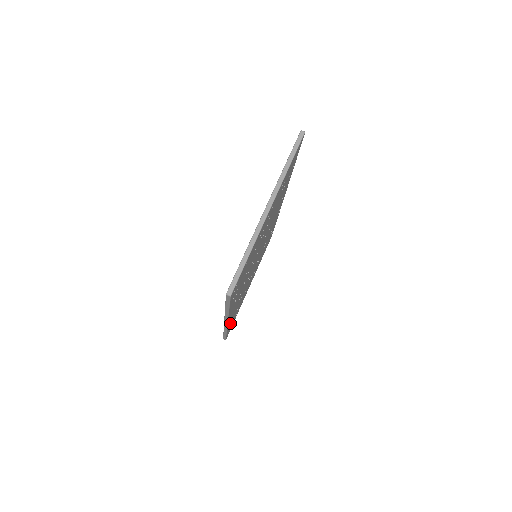
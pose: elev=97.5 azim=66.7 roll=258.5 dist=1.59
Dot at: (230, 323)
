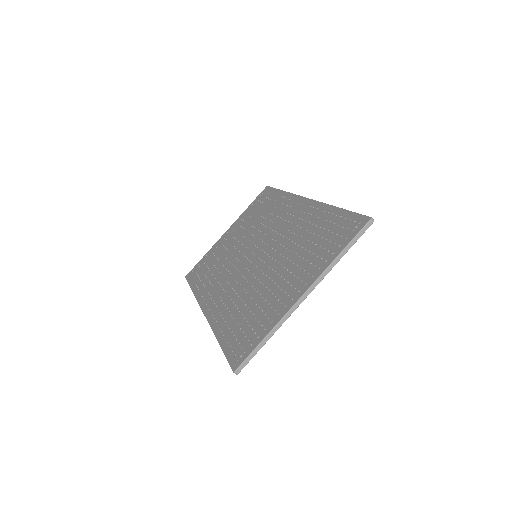
Dot at: occluded
